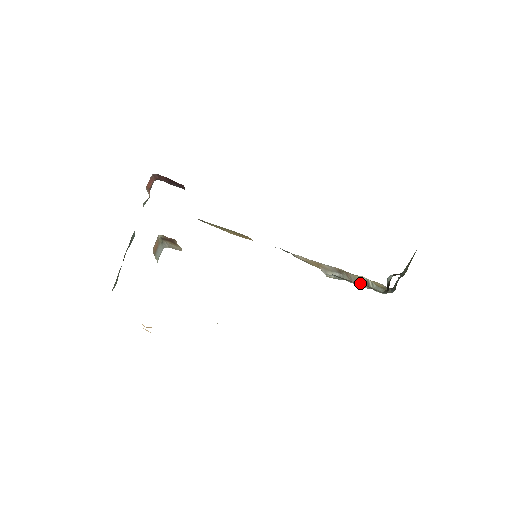
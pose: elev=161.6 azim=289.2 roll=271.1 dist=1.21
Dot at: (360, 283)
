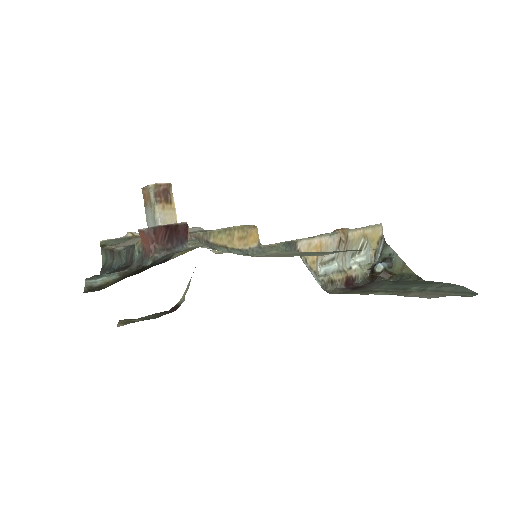
Dot at: (353, 251)
